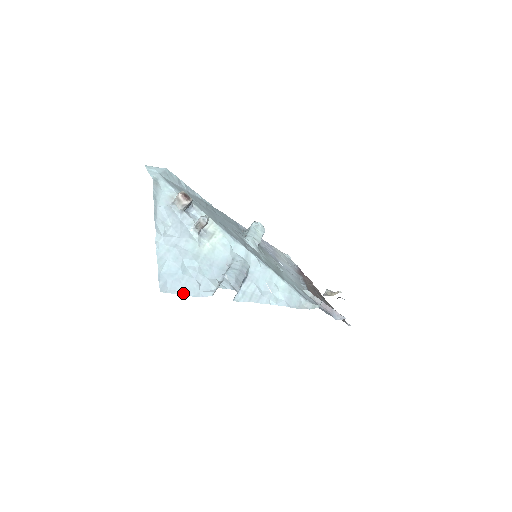
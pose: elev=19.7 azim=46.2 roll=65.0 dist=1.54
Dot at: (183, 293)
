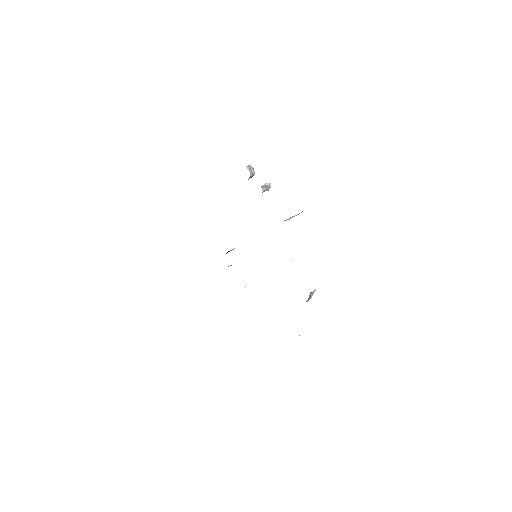
Dot at: occluded
